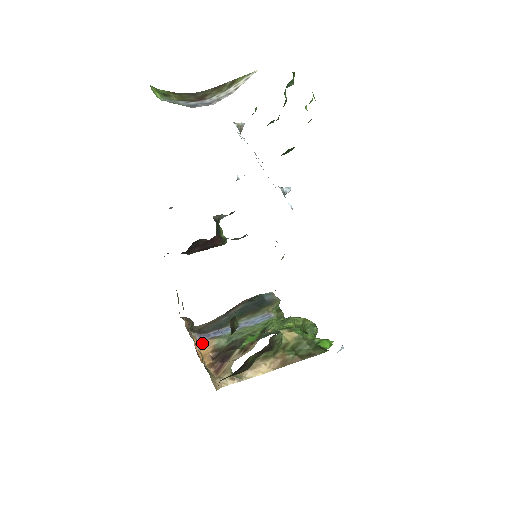
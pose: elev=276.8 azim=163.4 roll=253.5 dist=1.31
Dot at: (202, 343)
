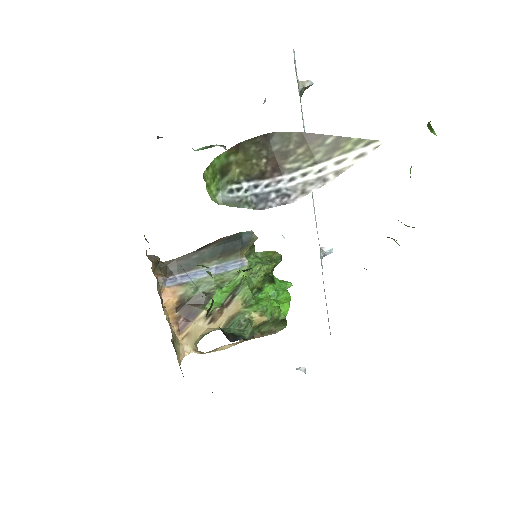
Dot at: (168, 291)
